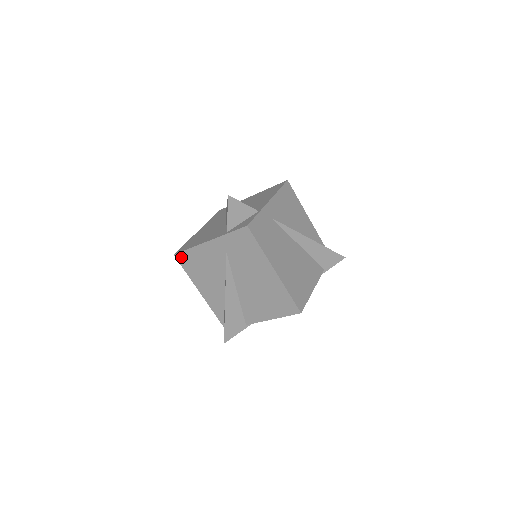
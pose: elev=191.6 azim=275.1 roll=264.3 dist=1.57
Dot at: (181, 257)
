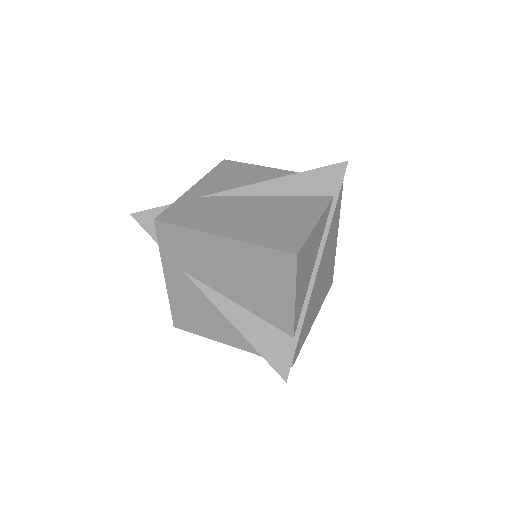
Dot at: (178, 322)
